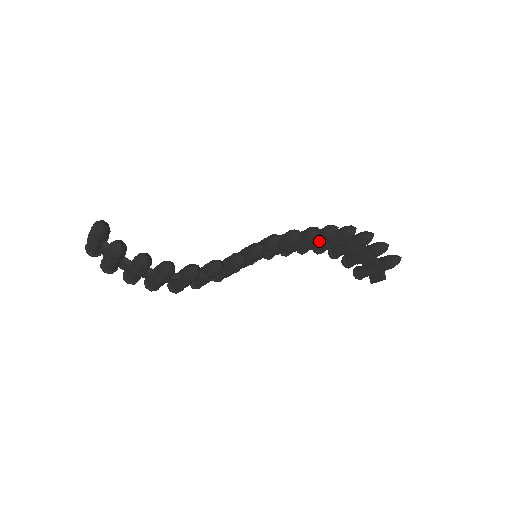
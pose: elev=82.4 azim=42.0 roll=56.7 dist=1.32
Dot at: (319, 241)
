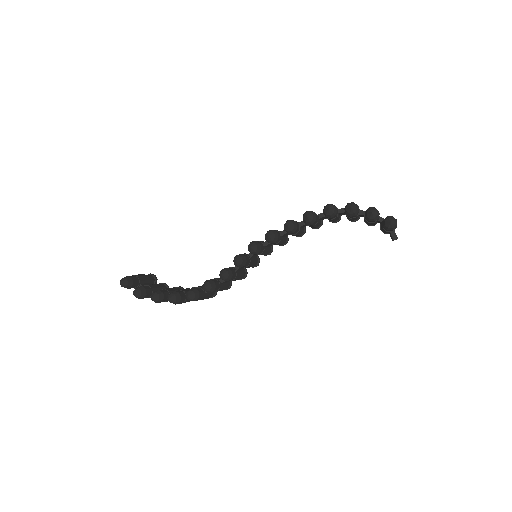
Dot at: (309, 225)
